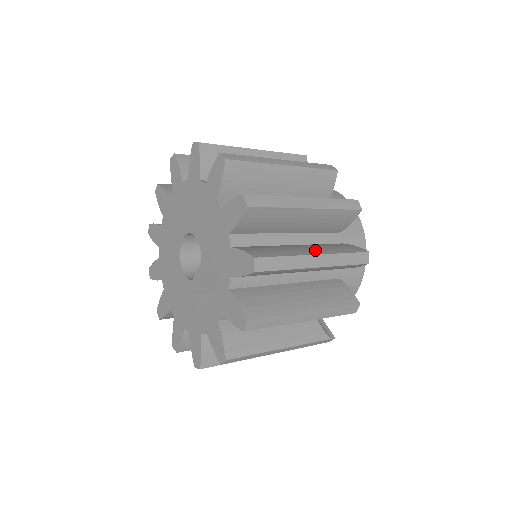
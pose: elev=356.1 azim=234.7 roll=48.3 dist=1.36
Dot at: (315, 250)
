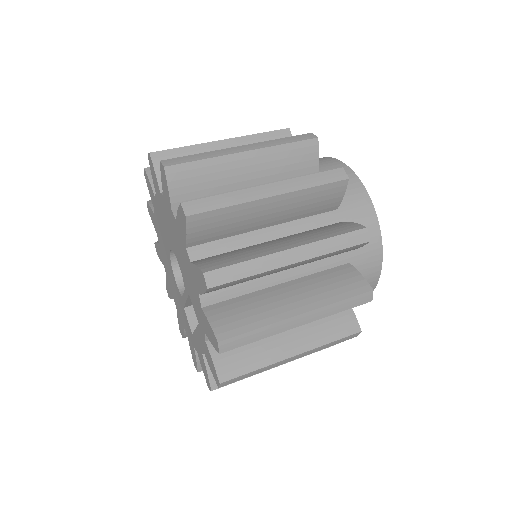
Dot at: (301, 303)
